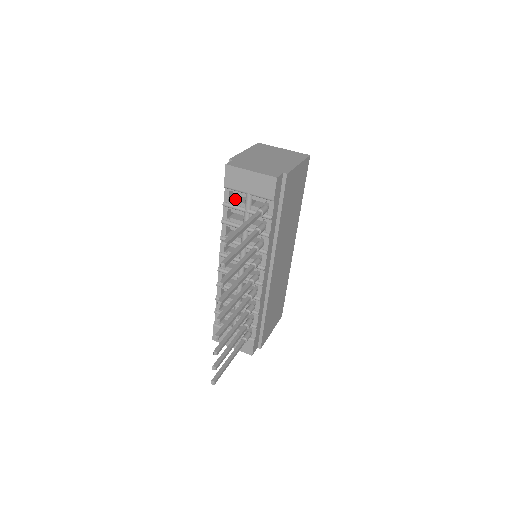
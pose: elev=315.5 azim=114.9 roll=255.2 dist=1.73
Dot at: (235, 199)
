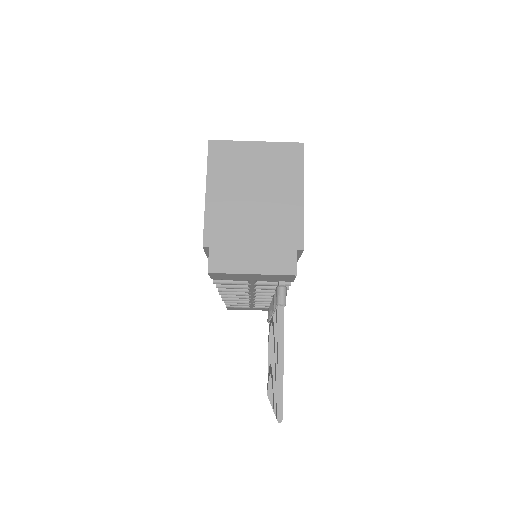
Dot at: occluded
